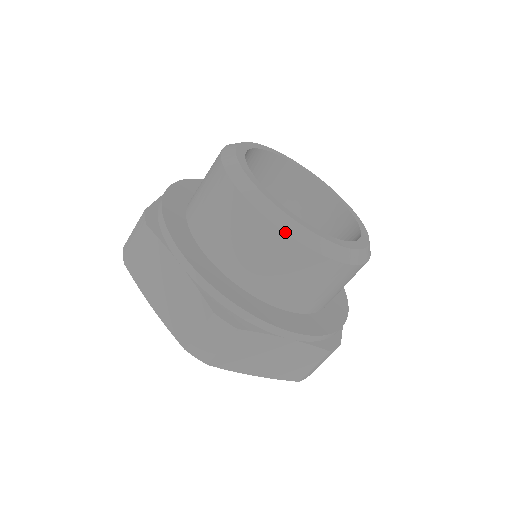
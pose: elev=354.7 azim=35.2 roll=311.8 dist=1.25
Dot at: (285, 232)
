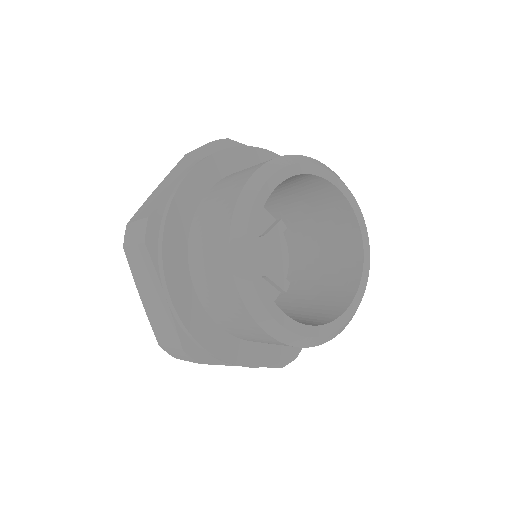
Dot at: (262, 328)
